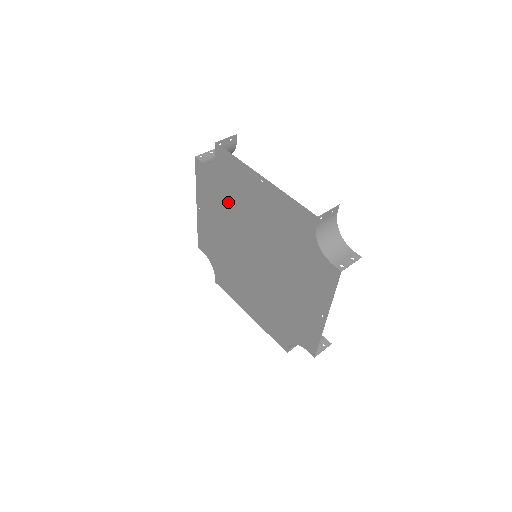
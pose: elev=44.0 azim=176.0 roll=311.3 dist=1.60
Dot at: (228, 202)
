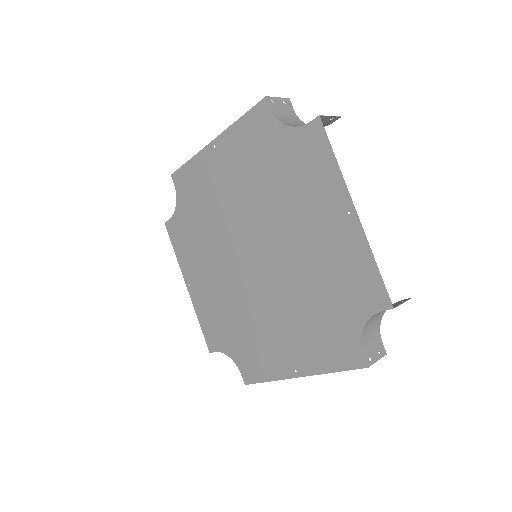
Dot at: (204, 226)
